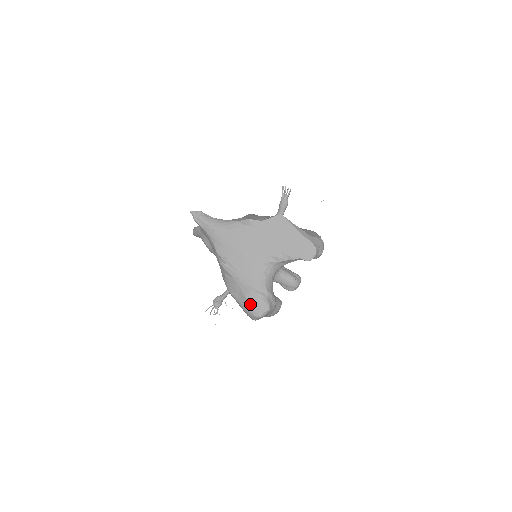
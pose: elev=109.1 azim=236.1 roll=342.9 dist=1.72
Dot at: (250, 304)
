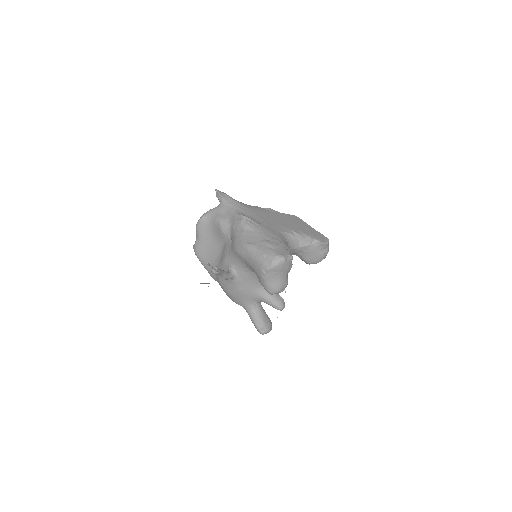
Dot at: (274, 248)
